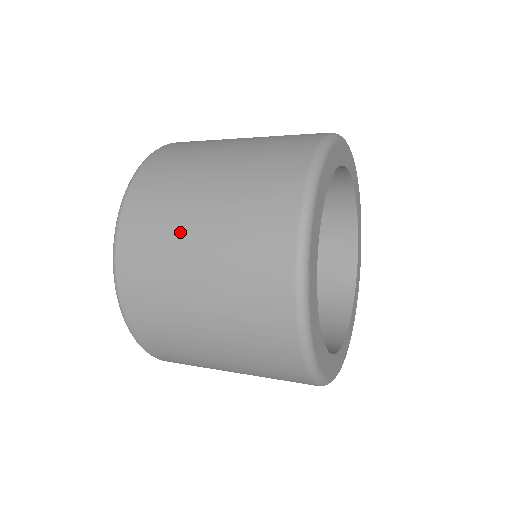
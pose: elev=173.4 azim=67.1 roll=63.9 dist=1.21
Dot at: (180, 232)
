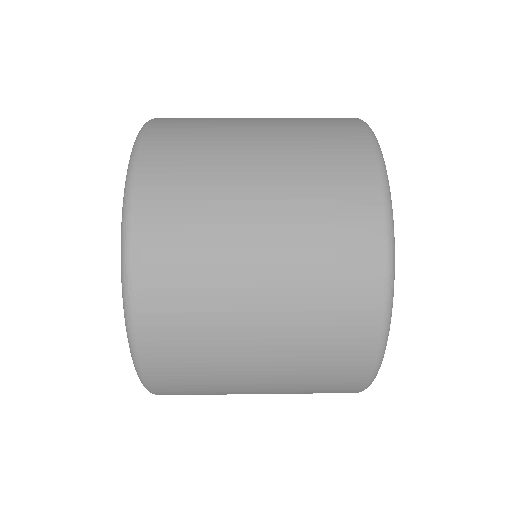
Dot at: (230, 176)
